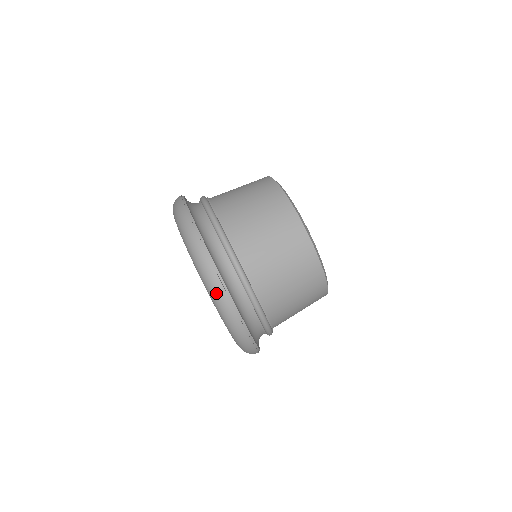
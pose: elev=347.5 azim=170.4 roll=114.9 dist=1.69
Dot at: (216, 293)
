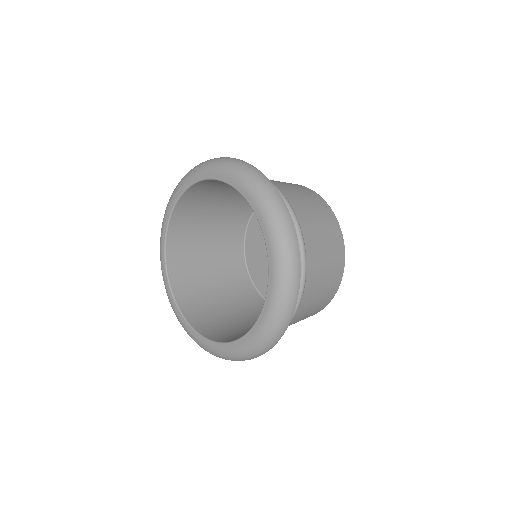
Dot at: (291, 275)
